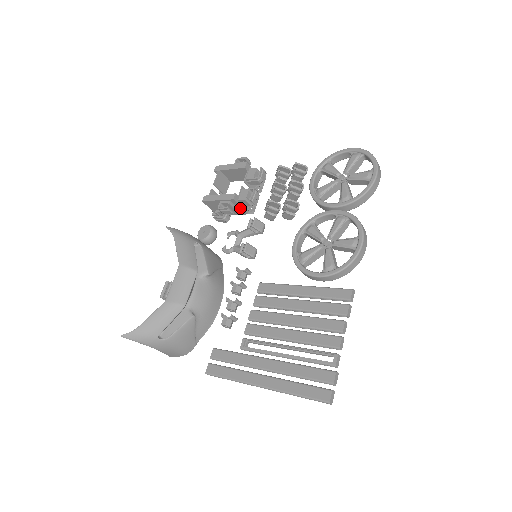
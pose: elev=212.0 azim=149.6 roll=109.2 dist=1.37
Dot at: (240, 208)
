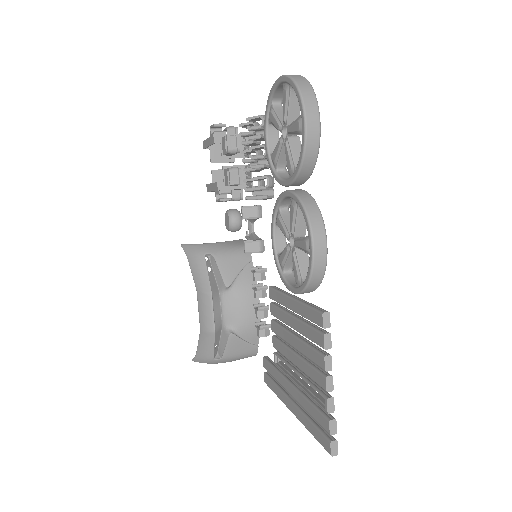
Dot at: (236, 189)
